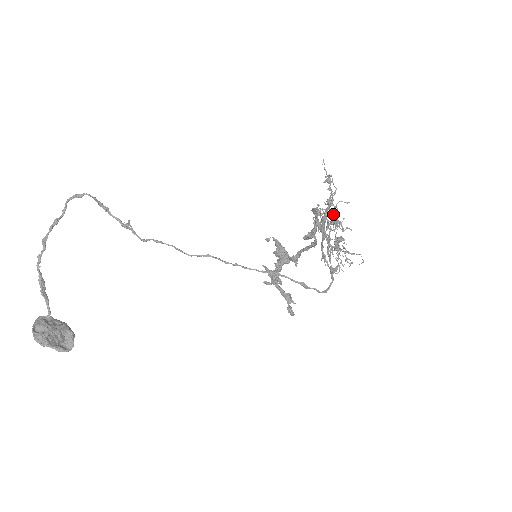
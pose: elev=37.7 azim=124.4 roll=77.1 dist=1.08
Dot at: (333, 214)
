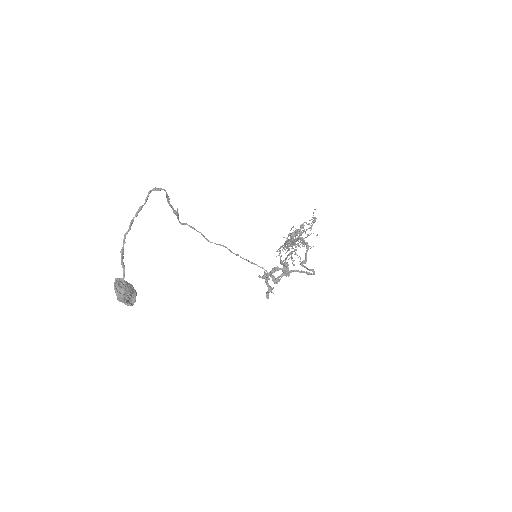
Dot at: (301, 234)
